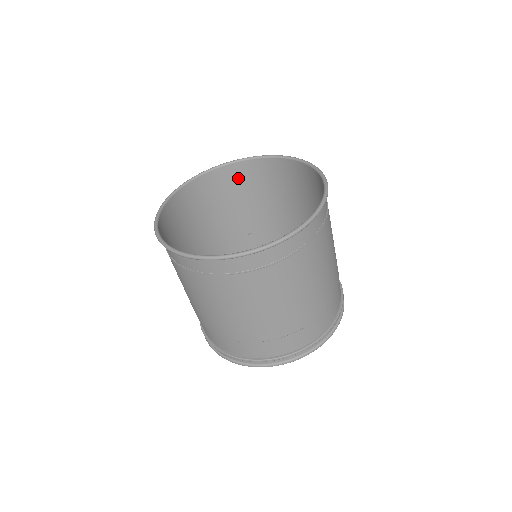
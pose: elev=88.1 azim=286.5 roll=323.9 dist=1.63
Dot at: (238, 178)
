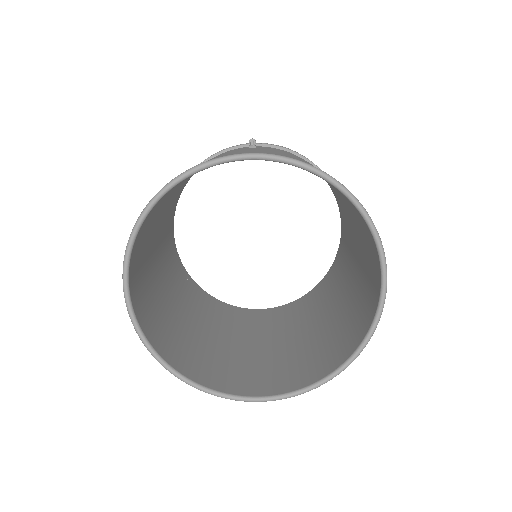
Dot at: occluded
